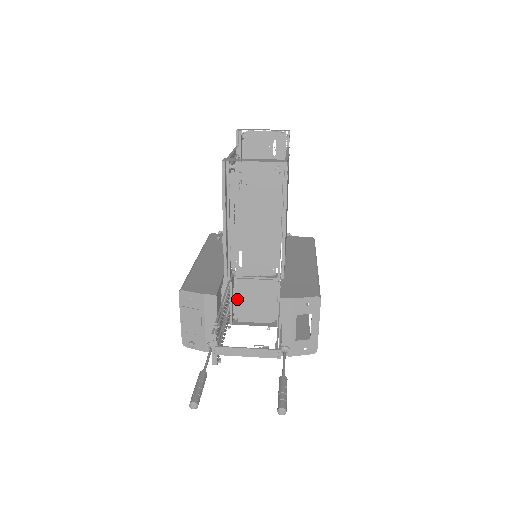
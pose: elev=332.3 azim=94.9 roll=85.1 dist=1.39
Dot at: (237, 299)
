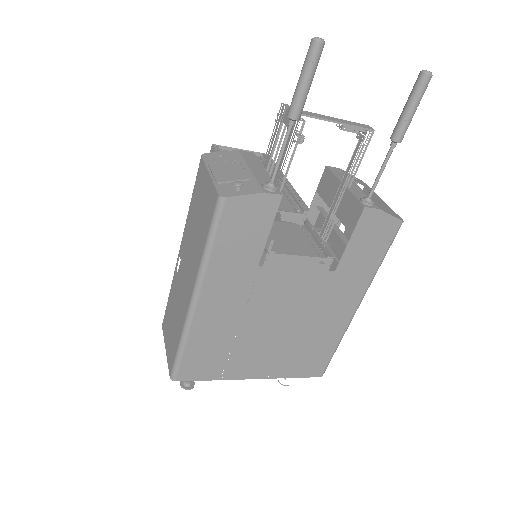
Dot at: occluded
